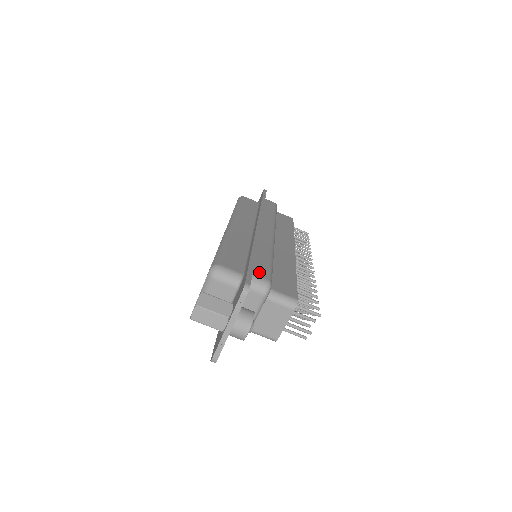
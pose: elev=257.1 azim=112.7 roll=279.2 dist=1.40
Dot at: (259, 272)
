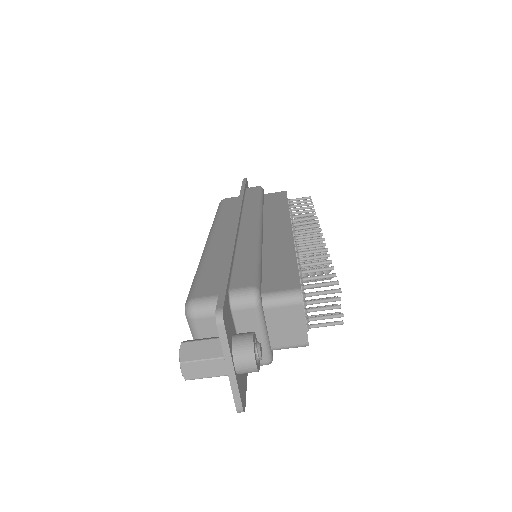
Dot at: (239, 282)
